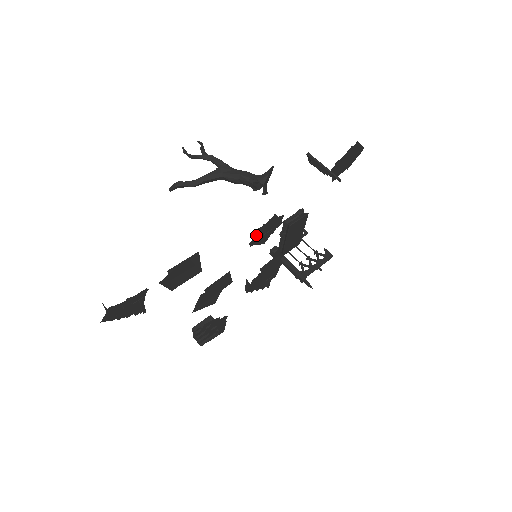
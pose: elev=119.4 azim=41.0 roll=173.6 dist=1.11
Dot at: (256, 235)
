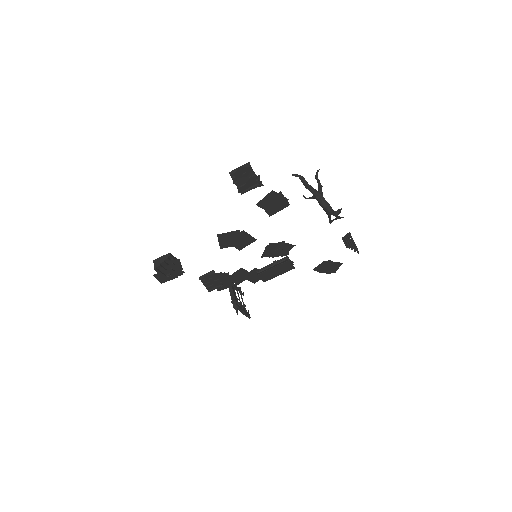
Dot at: (277, 244)
